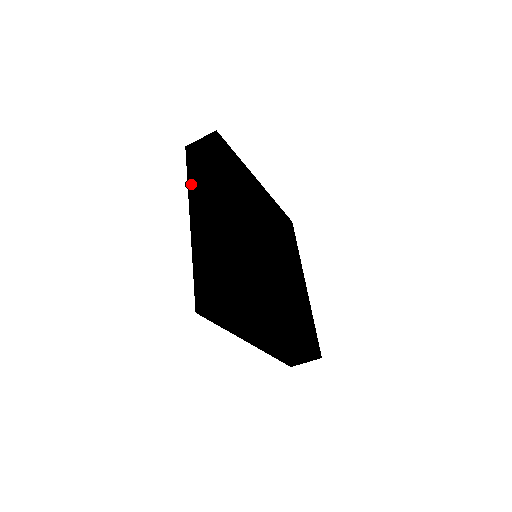
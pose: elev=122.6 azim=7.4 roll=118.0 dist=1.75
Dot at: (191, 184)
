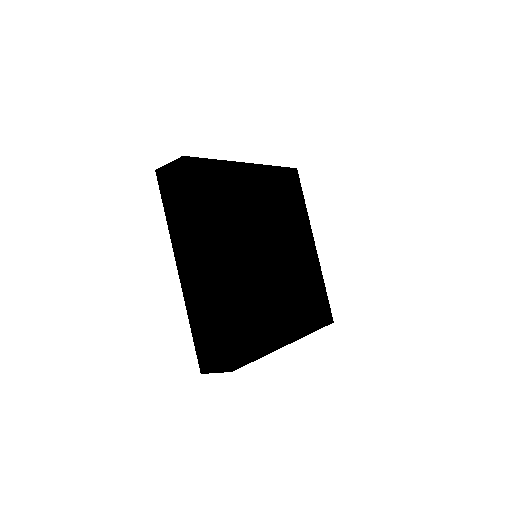
Dot at: occluded
